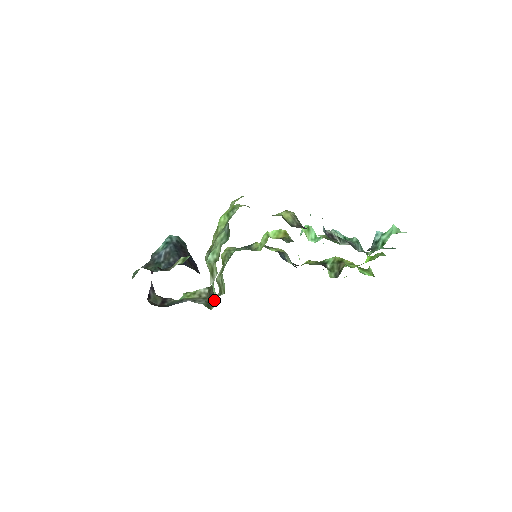
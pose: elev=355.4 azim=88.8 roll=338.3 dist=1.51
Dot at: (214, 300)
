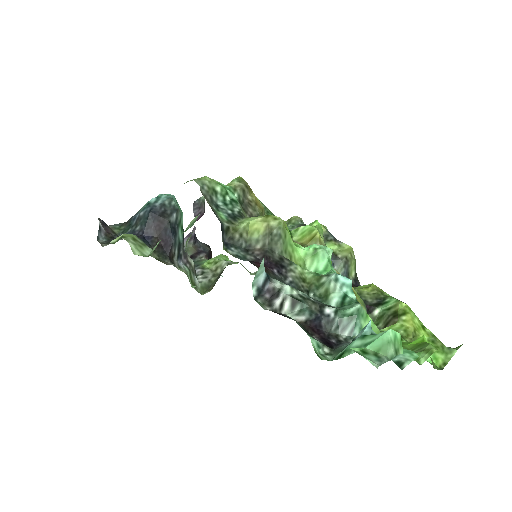
Dot at: occluded
